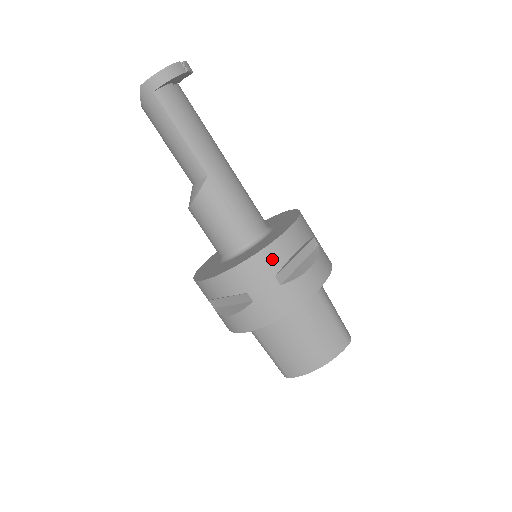
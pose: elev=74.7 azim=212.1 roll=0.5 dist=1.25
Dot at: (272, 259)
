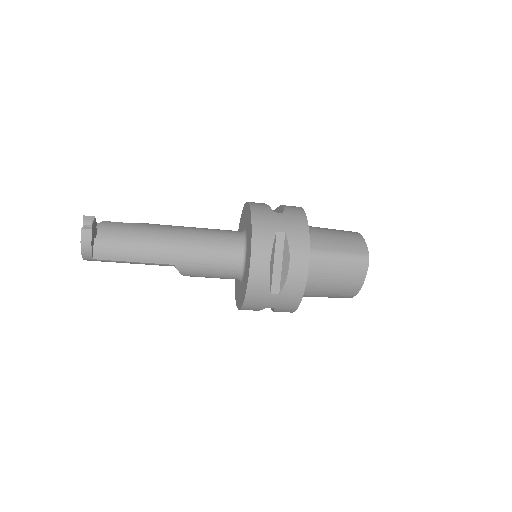
Dot at: (258, 288)
